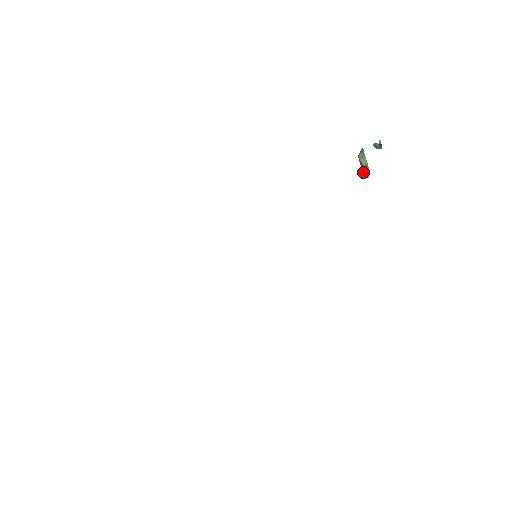
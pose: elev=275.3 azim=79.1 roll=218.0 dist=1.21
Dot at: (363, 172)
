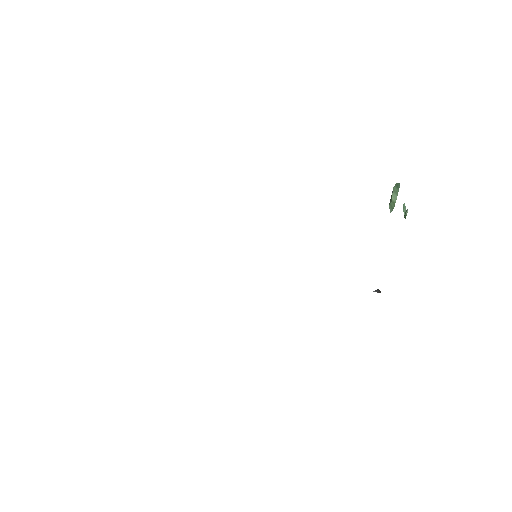
Dot at: (389, 205)
